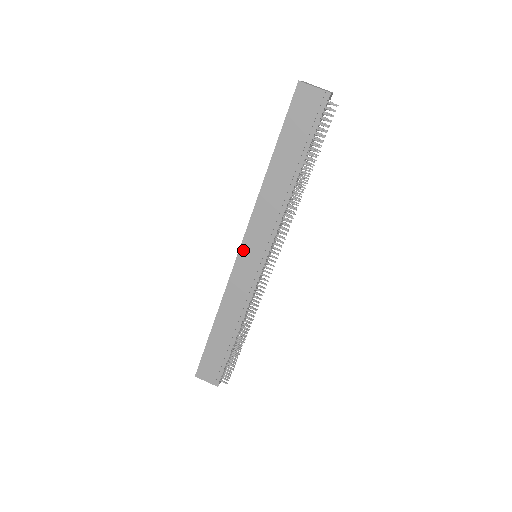
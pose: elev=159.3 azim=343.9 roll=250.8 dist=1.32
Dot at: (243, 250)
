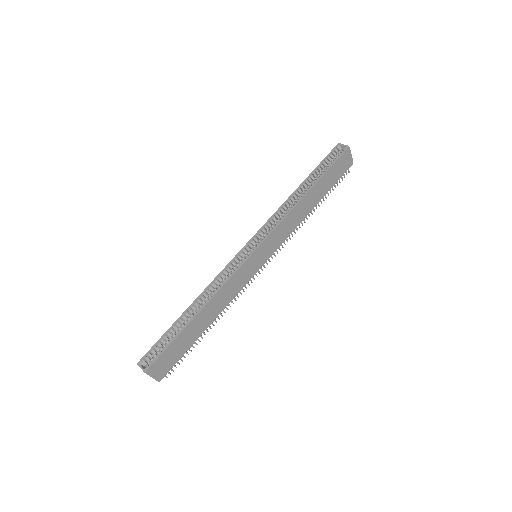
Dot at: (259, 249)
